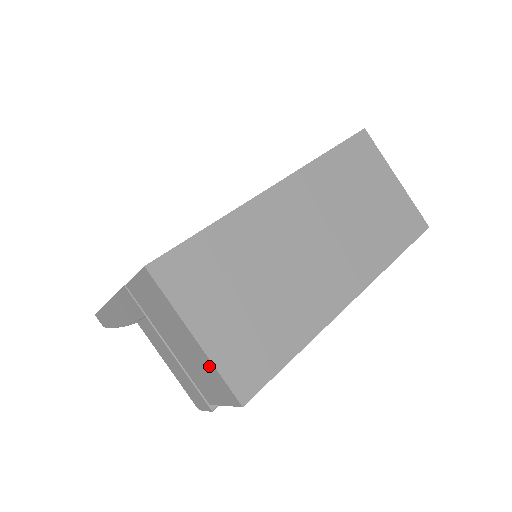
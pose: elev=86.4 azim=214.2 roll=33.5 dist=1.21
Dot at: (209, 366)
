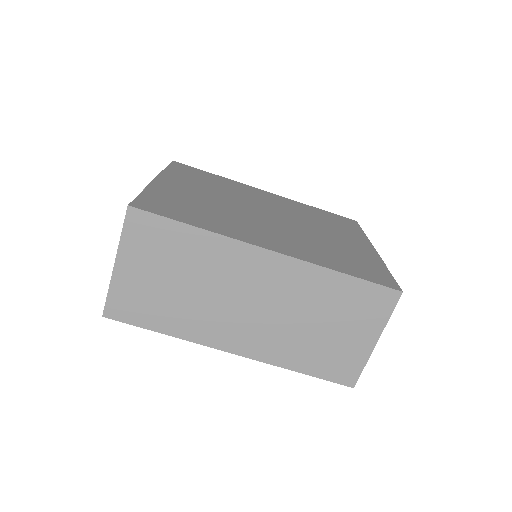
Dot at: occluded
